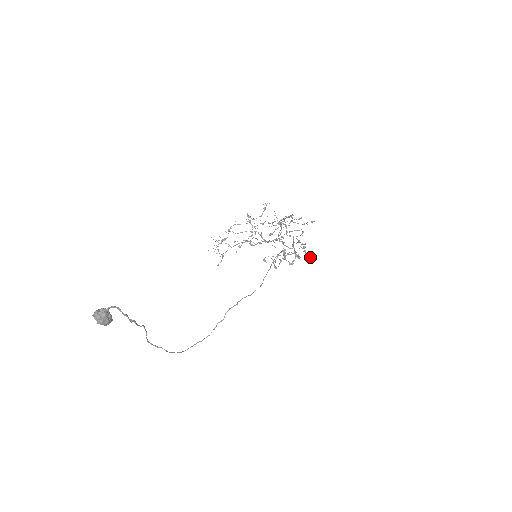
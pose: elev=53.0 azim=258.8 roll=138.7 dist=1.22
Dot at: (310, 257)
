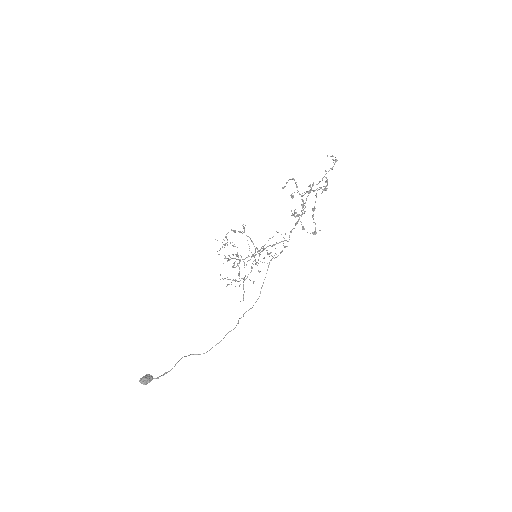
Dot at: (313, 234)
